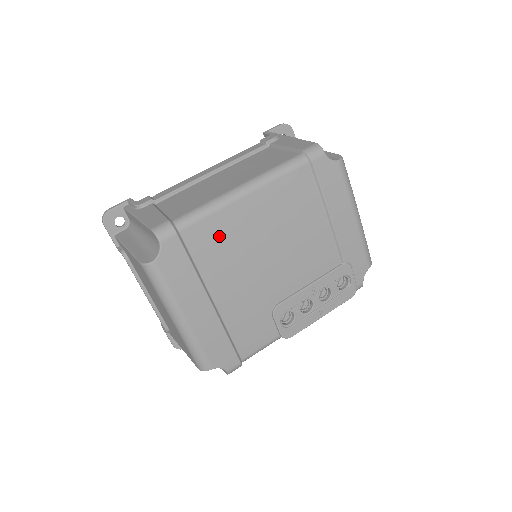
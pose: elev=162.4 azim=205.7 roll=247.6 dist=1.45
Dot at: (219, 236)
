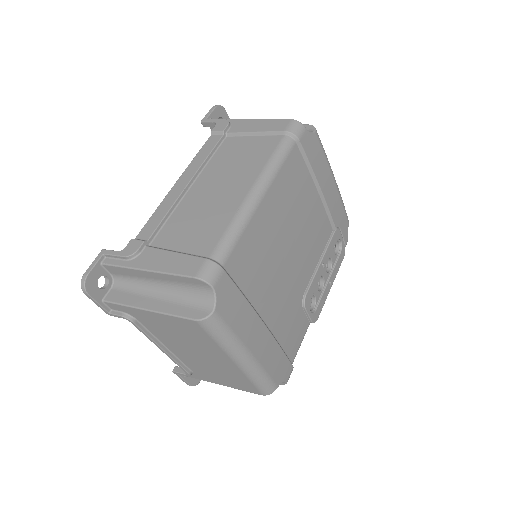
Dot at: (253, 253)
